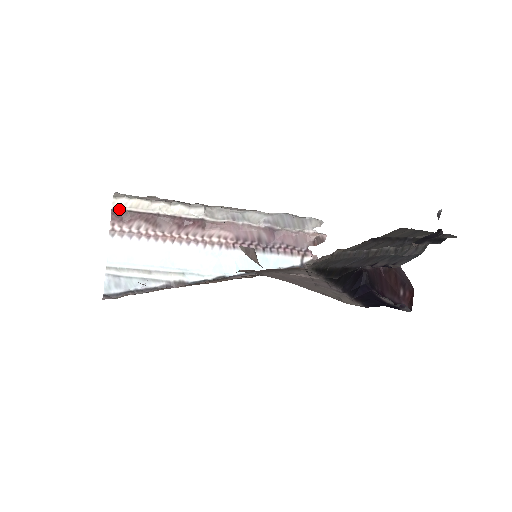
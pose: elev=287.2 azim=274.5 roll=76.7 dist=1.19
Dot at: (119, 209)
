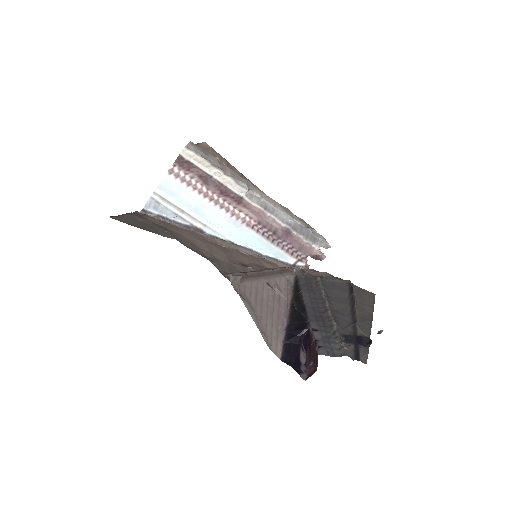
Dot at: (185, 157)
